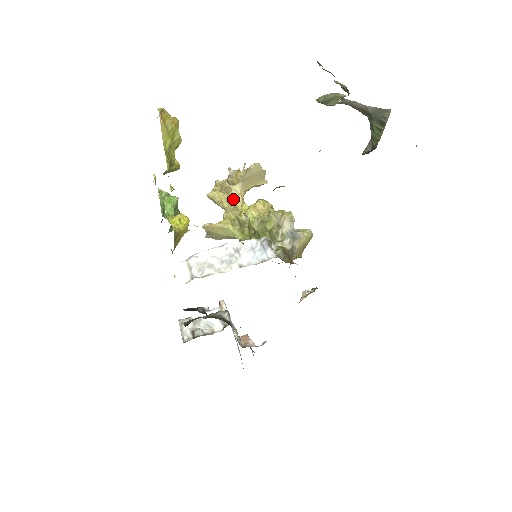
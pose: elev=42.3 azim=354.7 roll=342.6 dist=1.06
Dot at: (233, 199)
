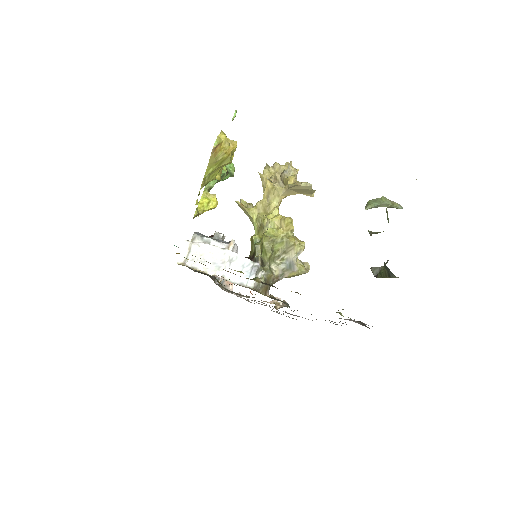
Dot at: (272, 196)
